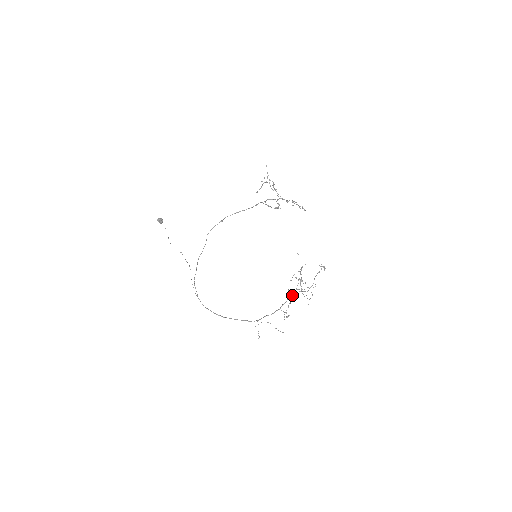
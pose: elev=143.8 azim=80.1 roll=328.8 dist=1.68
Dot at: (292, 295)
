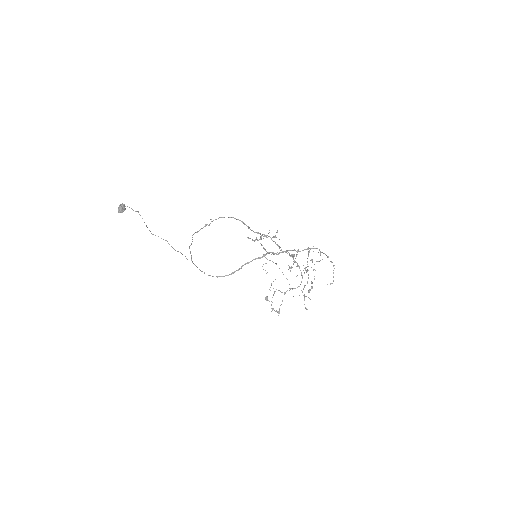
Dot at: occluded
